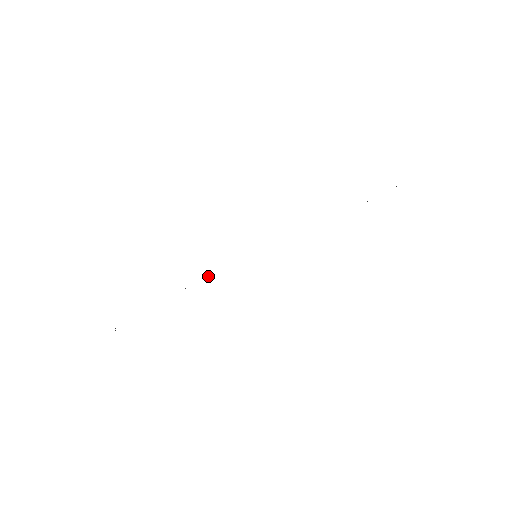
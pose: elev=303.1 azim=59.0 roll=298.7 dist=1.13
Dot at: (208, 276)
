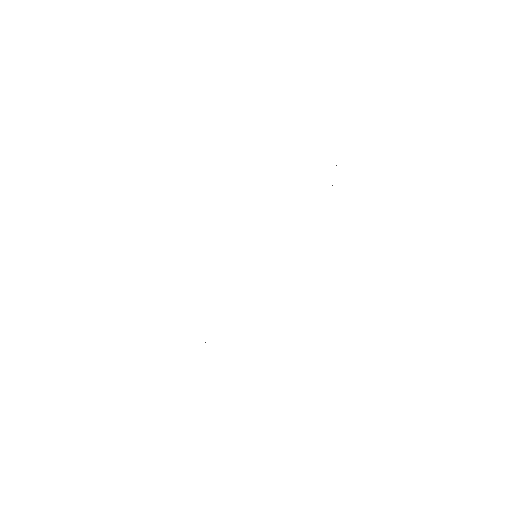
Dot at: occluded
